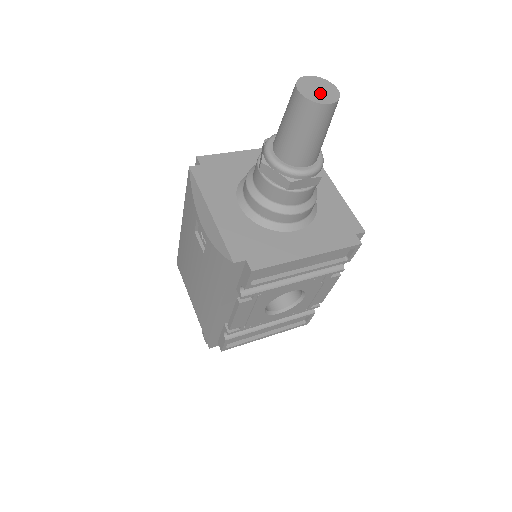
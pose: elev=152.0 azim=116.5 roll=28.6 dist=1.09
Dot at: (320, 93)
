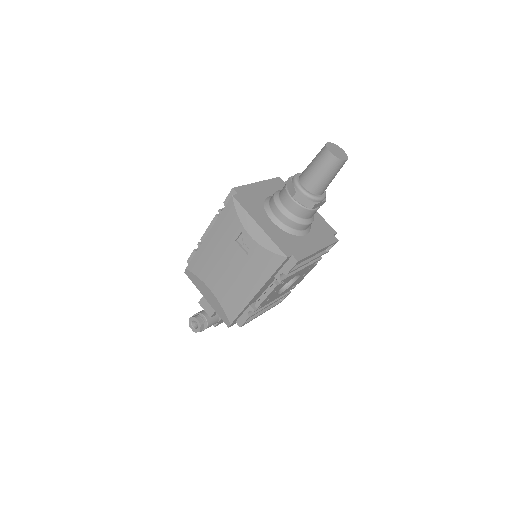
Dot at: (339, 153)
